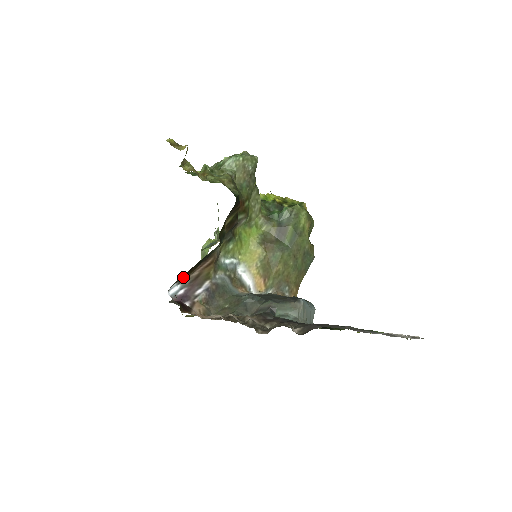
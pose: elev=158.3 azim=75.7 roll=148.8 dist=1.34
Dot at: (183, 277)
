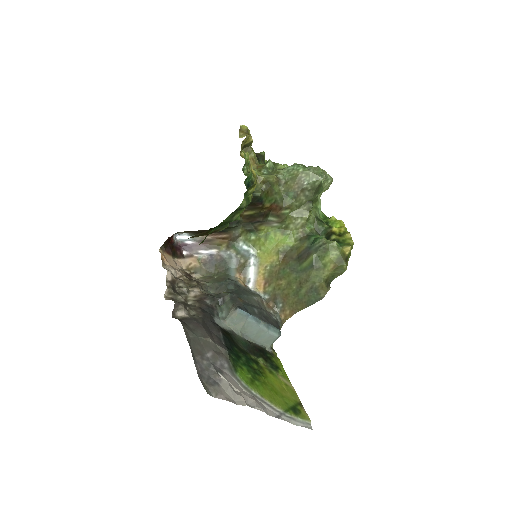
Dot at: (195, 233)
